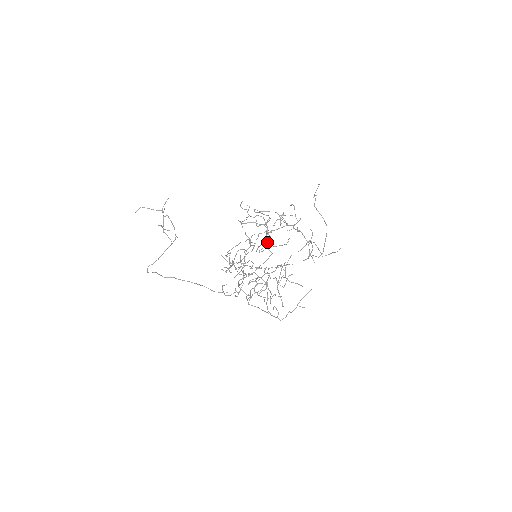
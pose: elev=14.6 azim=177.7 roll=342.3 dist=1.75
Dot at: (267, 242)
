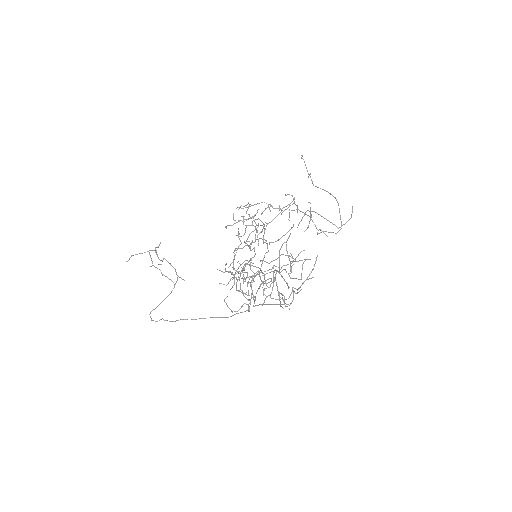
Dot at: (254, 230)
